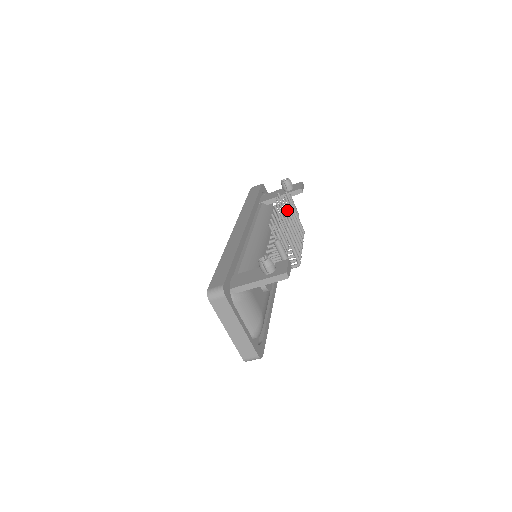
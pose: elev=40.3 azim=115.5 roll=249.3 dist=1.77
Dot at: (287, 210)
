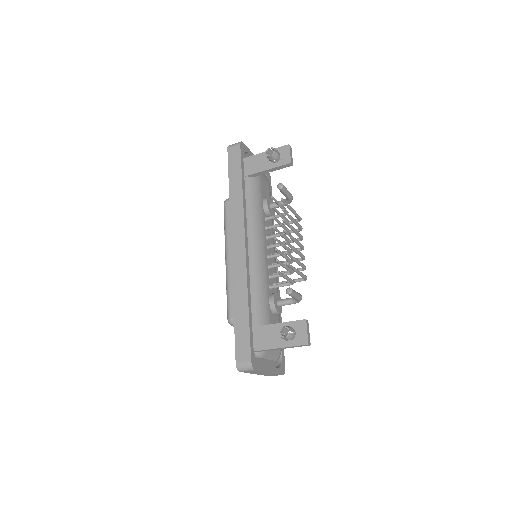
Dot at: (287, 225)
